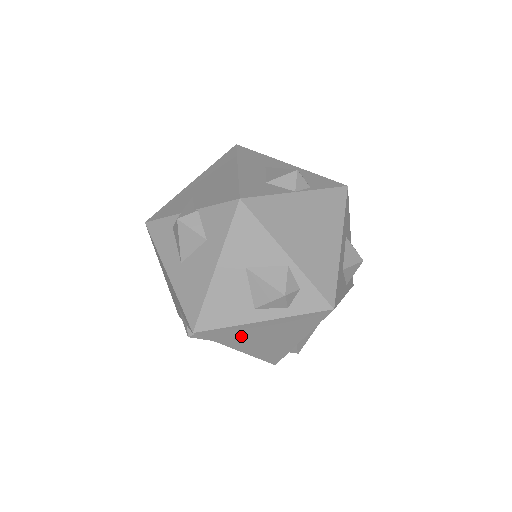
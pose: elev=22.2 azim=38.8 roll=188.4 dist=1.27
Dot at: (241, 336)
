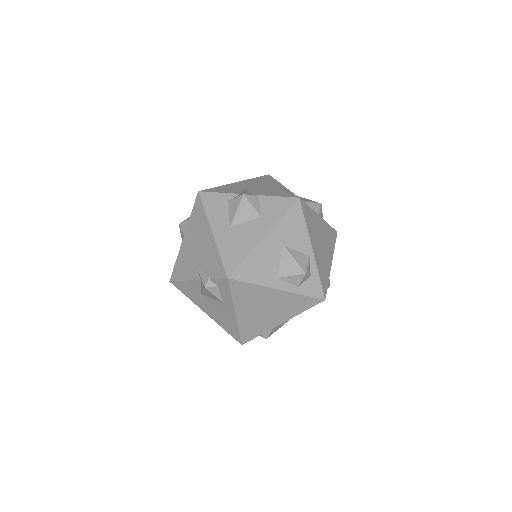
Dot at: (252, 298)
